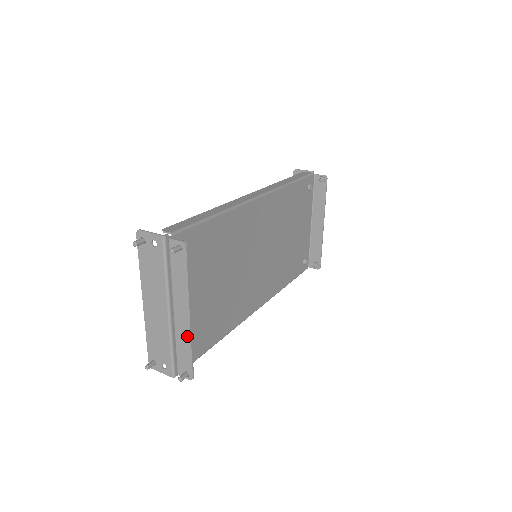
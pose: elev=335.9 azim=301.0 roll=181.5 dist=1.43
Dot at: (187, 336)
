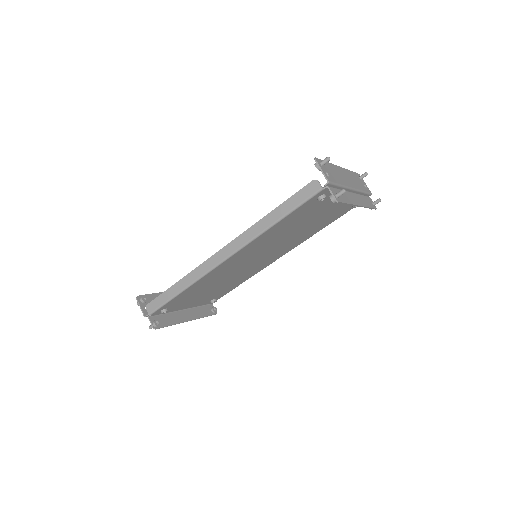
Dot at: (196, 317)
